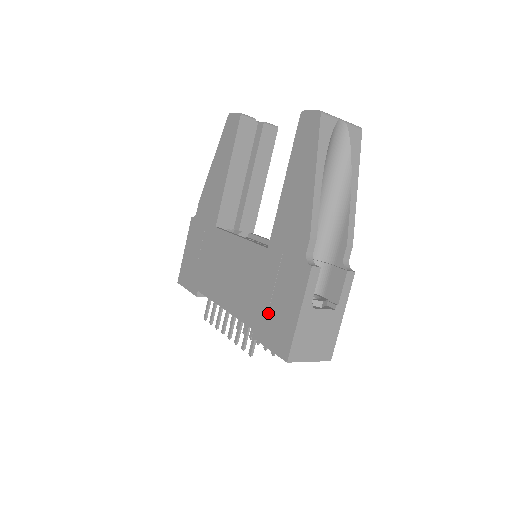
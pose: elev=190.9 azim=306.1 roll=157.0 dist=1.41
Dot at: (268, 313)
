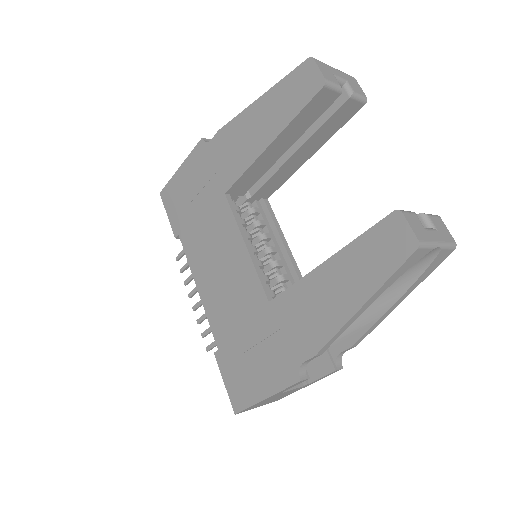
Dot at: (238, 357)
